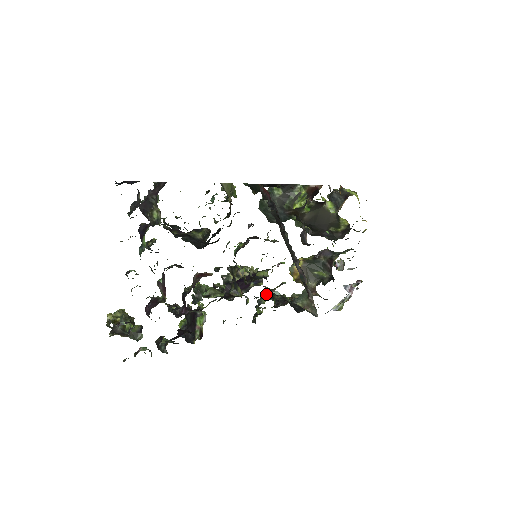
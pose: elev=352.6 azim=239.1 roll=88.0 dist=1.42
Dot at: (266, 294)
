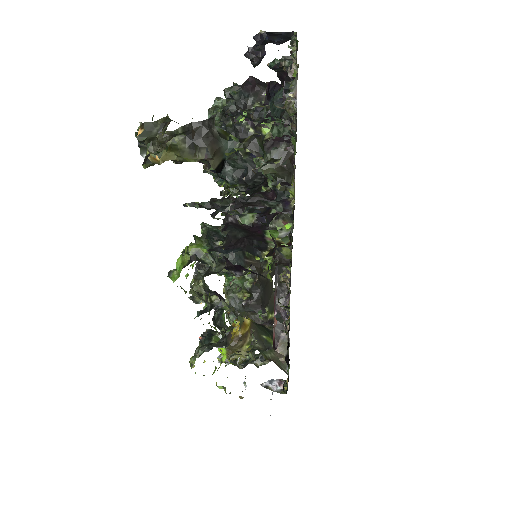
Dot at: occluded
